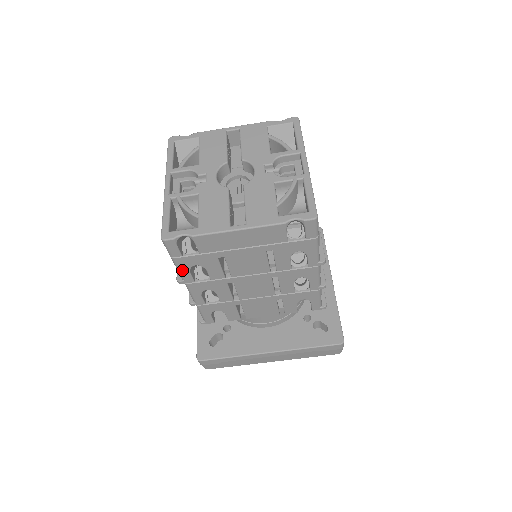
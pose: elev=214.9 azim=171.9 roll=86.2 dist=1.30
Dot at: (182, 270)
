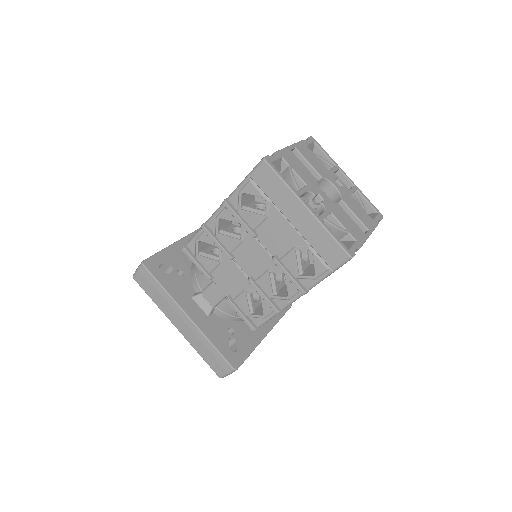
Dot at: occluded
